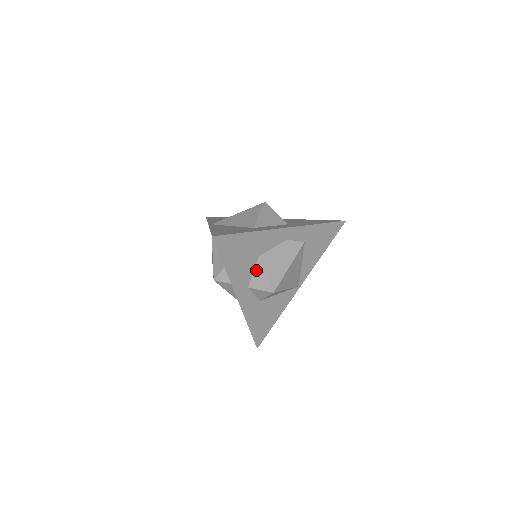
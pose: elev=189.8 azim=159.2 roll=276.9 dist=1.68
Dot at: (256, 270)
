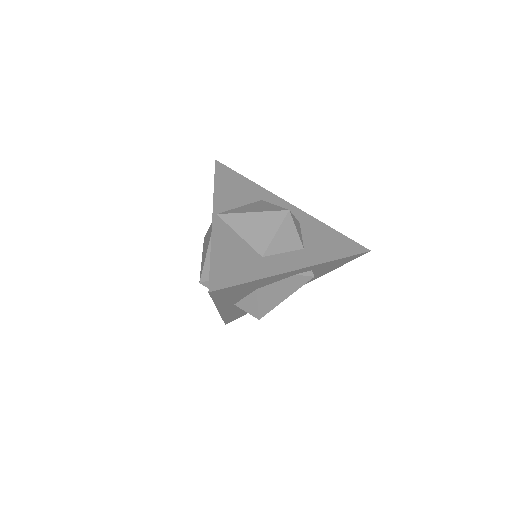
Dot at: (249, 297)
